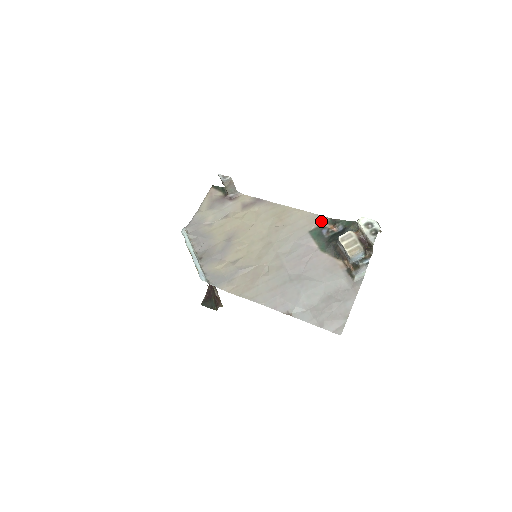
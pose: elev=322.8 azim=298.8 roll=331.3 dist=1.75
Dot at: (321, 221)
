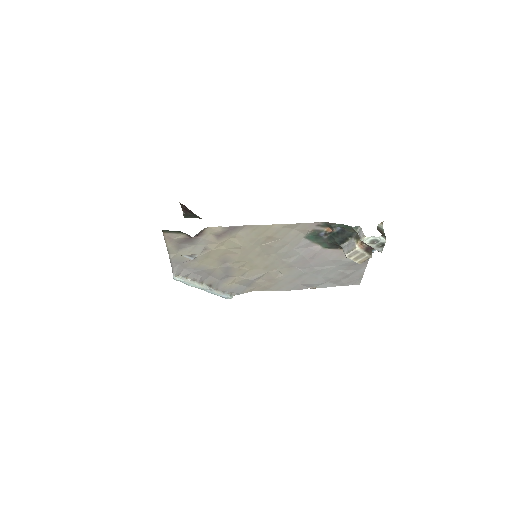
Dot at: (314, 227)
